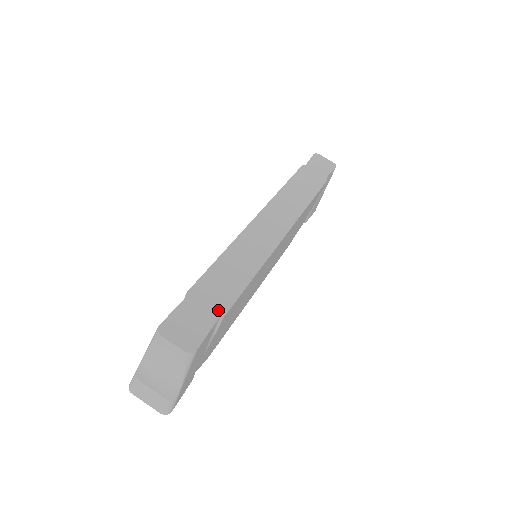
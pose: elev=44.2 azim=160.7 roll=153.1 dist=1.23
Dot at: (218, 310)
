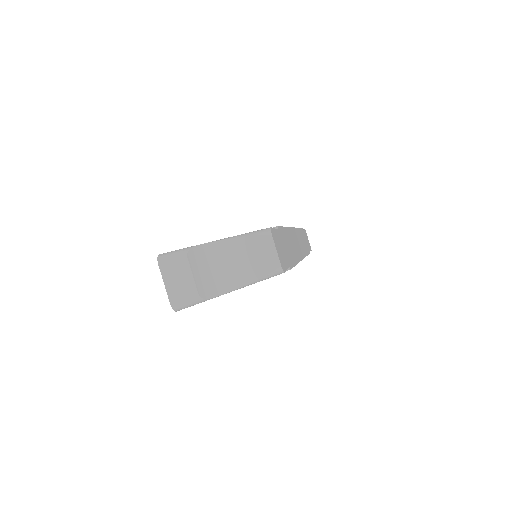
Dot at: (289, 261)
